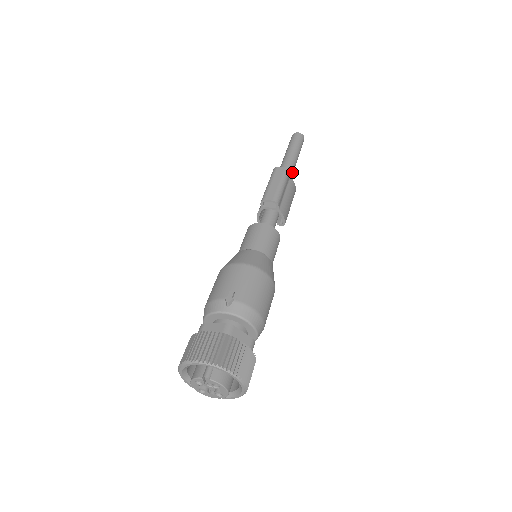
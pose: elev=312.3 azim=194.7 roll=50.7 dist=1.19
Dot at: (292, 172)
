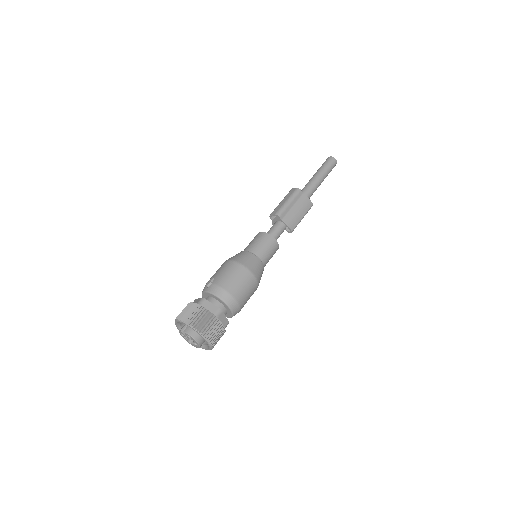
Dot at: (311, 190)
